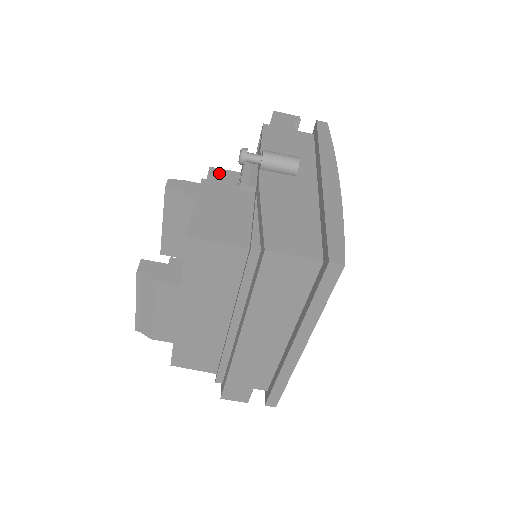
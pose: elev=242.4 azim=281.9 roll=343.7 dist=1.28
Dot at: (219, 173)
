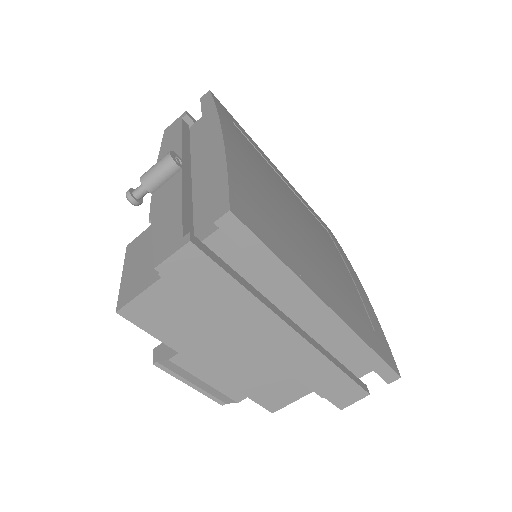
Dot at: occluded
